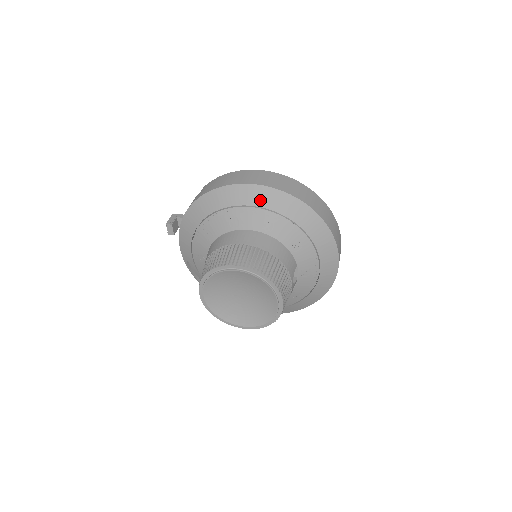
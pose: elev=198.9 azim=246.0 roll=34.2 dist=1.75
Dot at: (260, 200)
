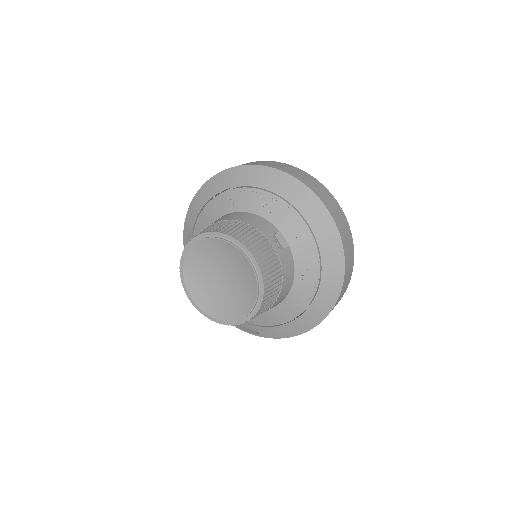
Dot at: (219, 186)
